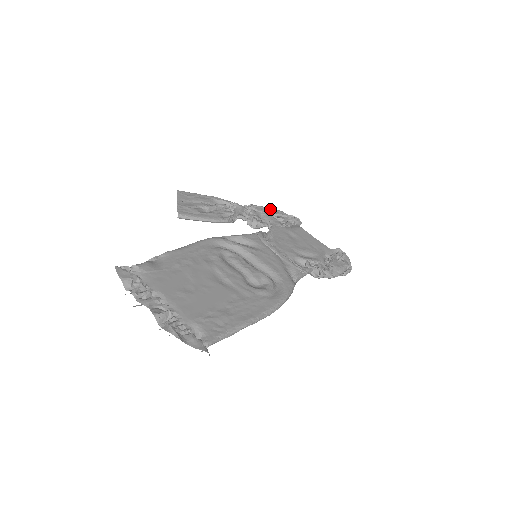
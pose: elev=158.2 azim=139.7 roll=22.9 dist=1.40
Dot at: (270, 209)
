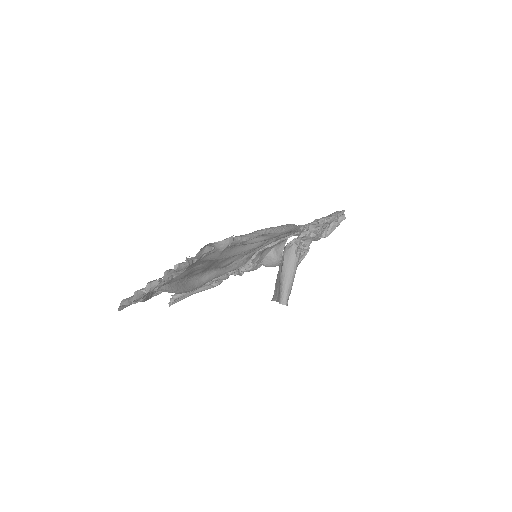
Dot at: occluded
